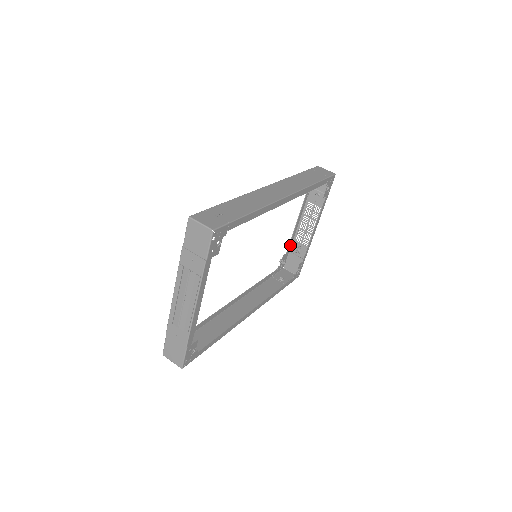
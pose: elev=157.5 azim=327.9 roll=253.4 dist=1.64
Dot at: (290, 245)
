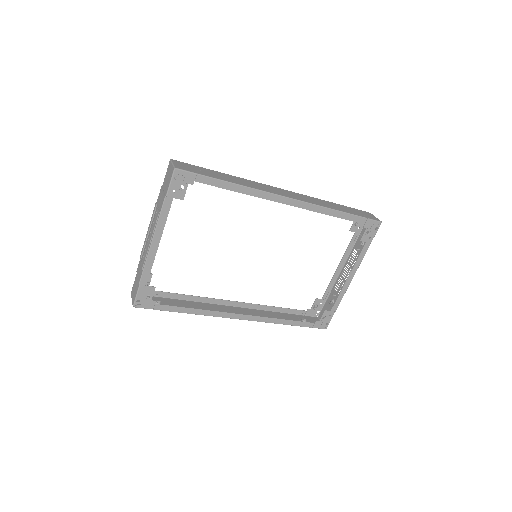
Dot at: (328, 292)
